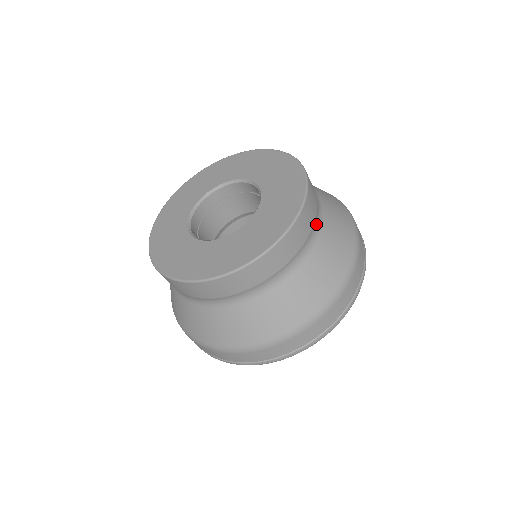
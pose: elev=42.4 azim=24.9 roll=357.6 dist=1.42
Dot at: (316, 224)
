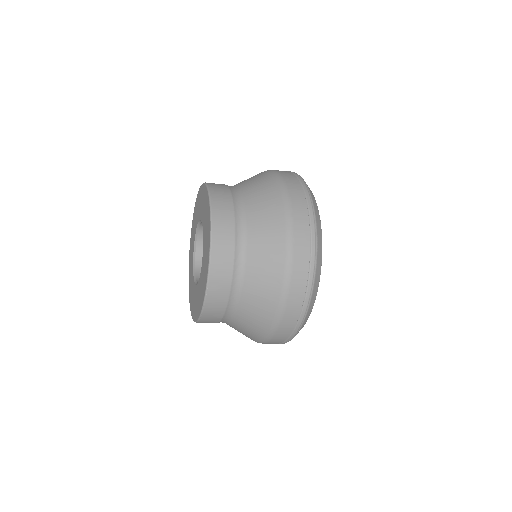
Dot at: (233, 300)
